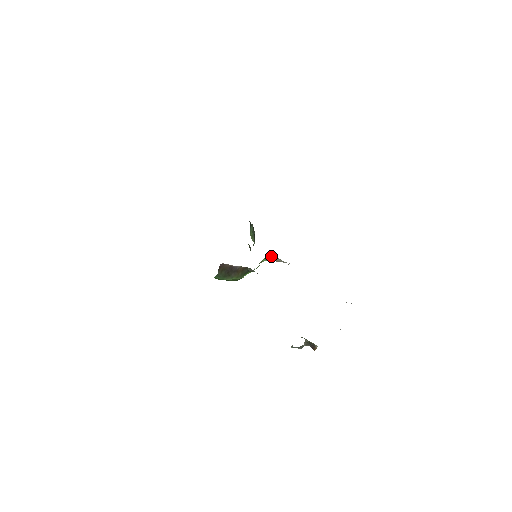
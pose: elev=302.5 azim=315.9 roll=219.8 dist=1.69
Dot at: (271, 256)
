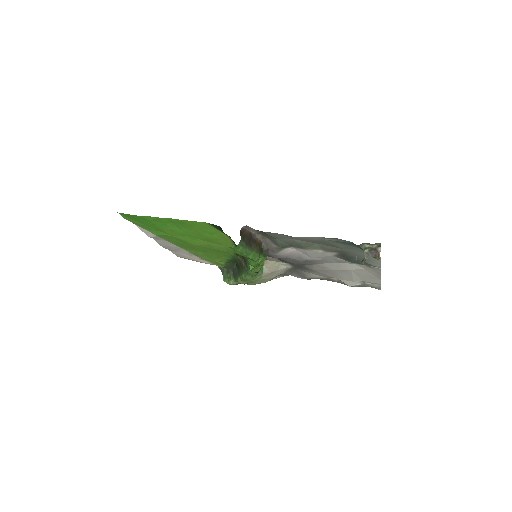
Dot at: (265, 266)
